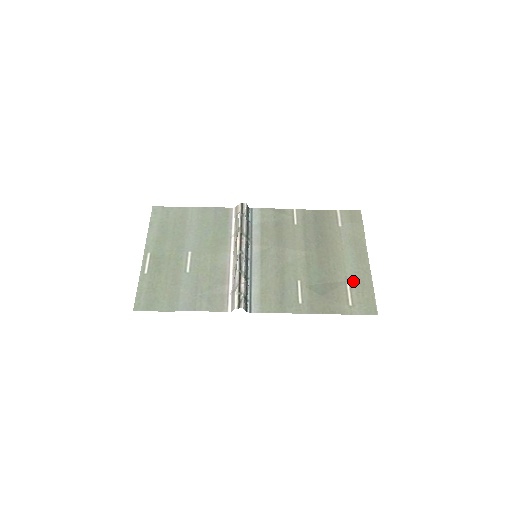
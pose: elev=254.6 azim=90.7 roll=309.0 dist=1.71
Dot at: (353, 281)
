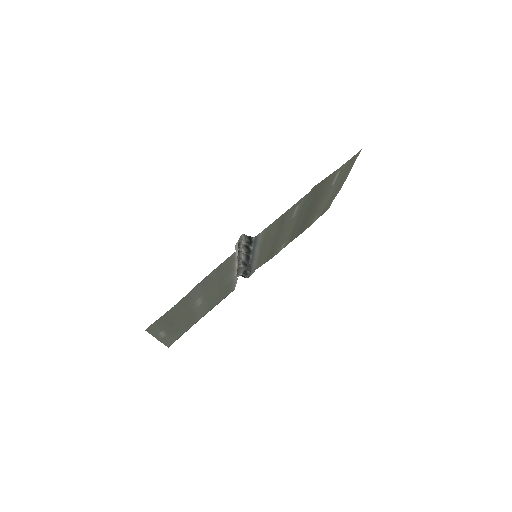
Dot at: (336, 182)
